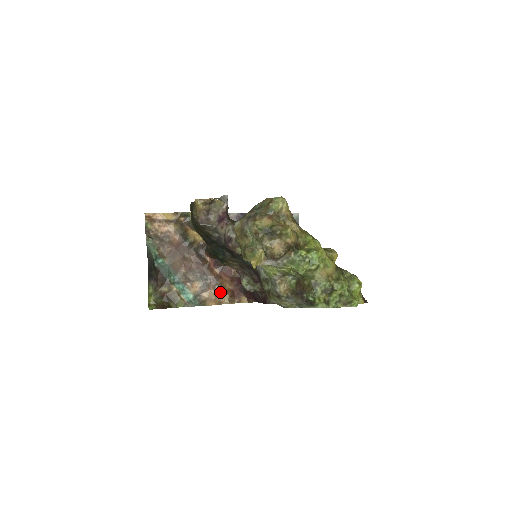
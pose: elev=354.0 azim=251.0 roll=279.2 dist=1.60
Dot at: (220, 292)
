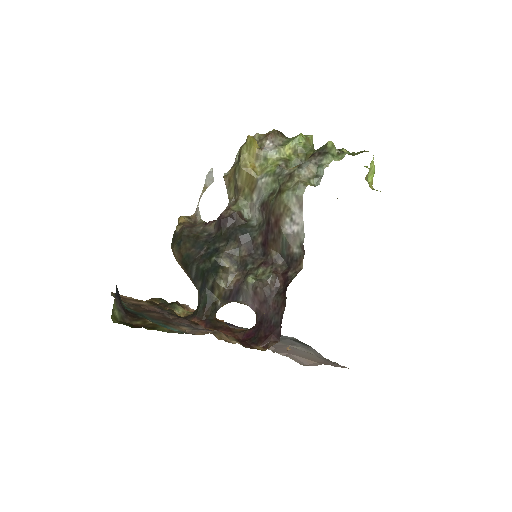
Dot at: (220, 333)
